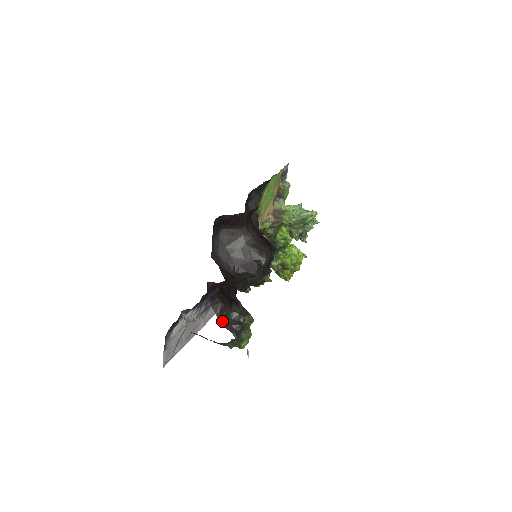
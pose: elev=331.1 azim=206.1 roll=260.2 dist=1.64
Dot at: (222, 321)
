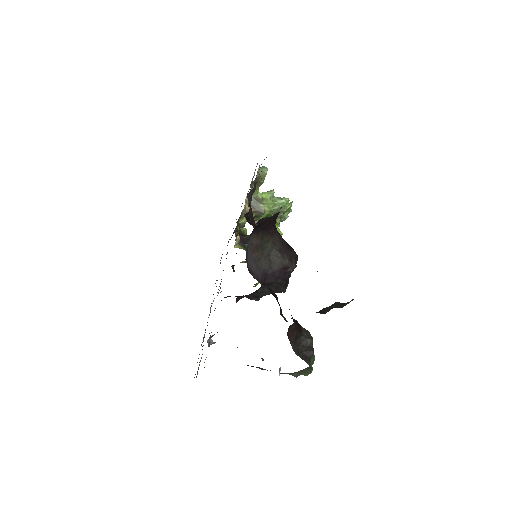
Dot at: (295, 350)
